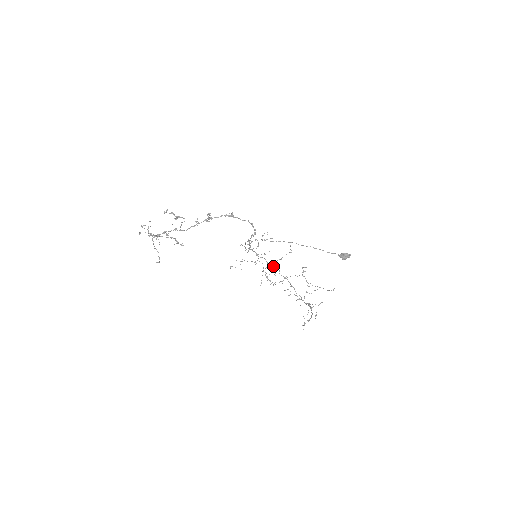
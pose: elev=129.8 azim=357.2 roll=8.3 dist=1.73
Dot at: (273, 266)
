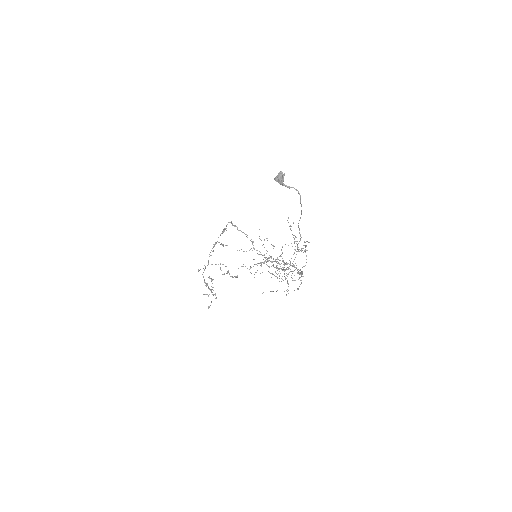
Dot at: (270, 256)
